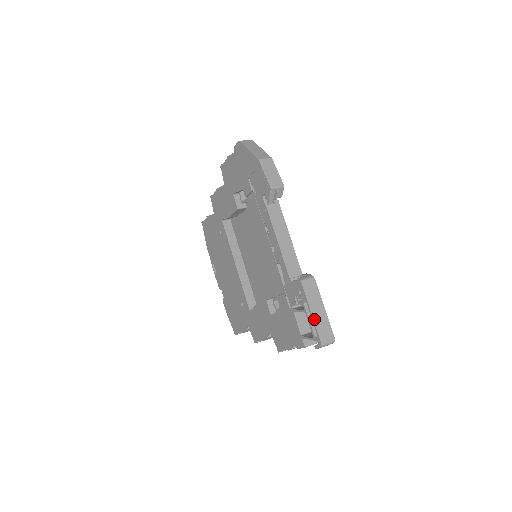
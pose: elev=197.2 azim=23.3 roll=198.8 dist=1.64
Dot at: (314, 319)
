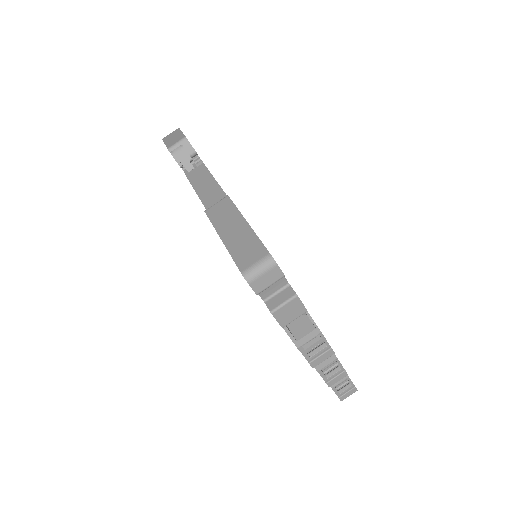
Dot at: (227, 246)
